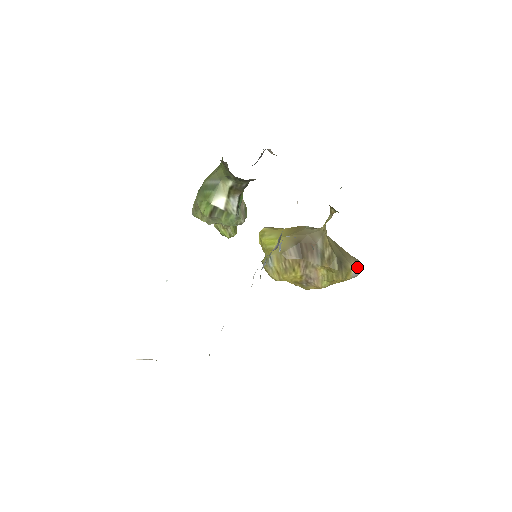
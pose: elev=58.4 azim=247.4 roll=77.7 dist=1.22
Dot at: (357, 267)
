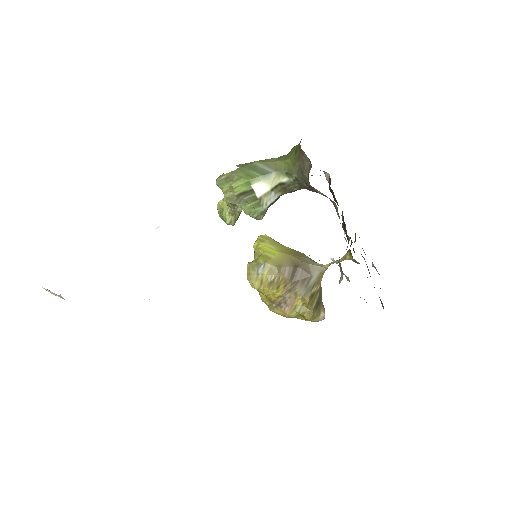
Dot at: (324, 314)
